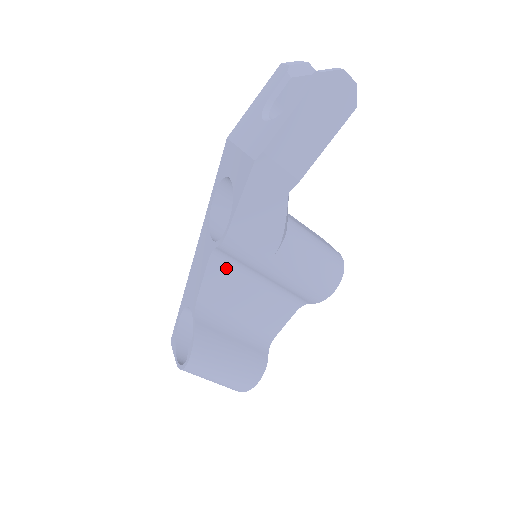
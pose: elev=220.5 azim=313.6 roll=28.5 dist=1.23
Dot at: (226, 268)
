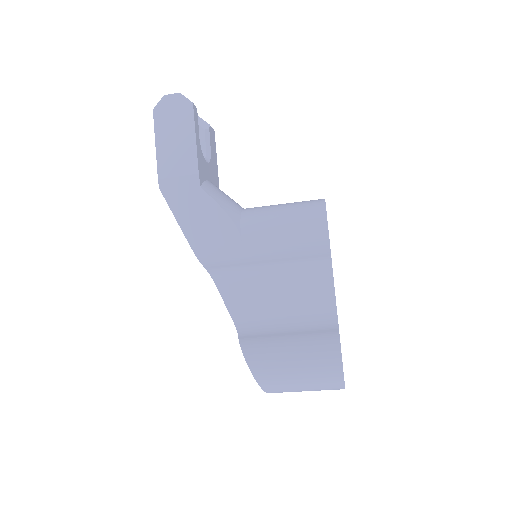
Dot at: (234, 280)
